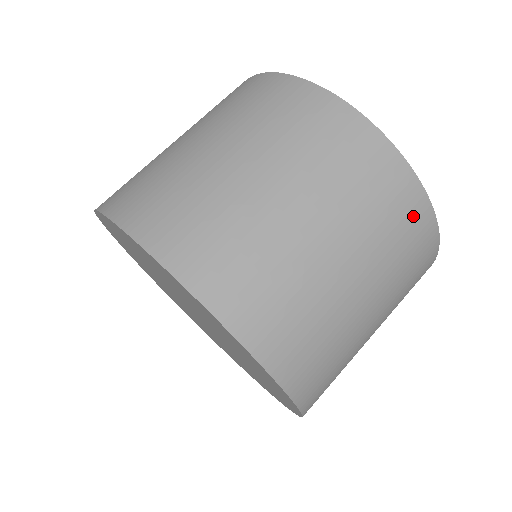
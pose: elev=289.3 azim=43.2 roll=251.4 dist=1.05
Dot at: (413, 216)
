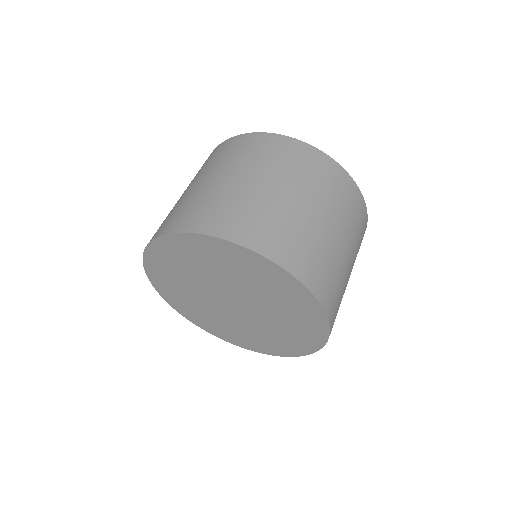
Dot at: (255, 142)
